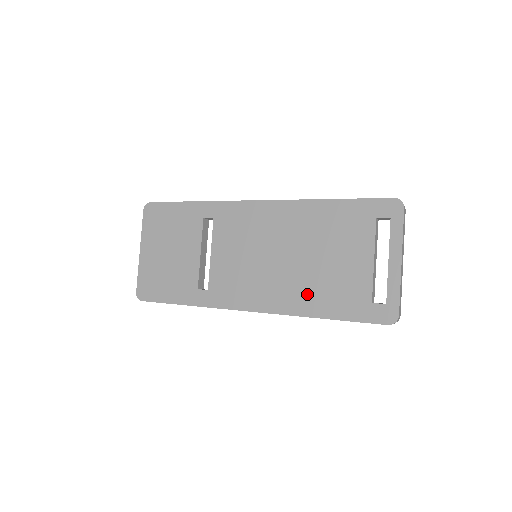
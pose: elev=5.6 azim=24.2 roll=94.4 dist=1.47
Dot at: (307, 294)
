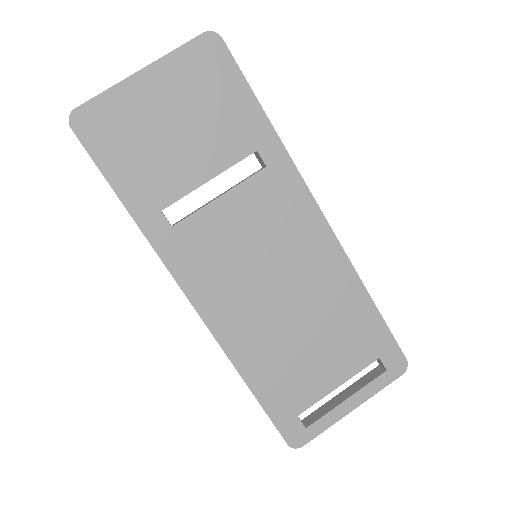
Dot at: (260, 350)
